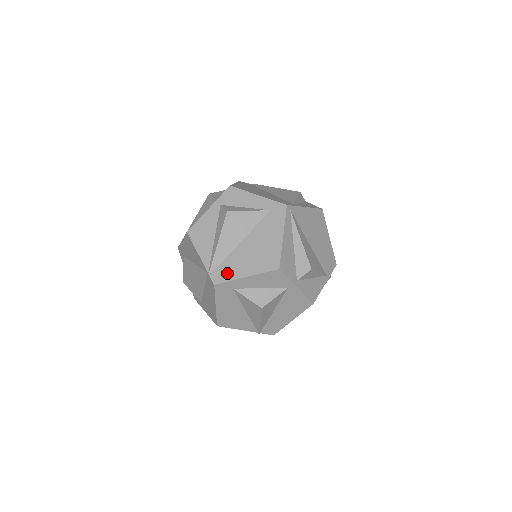
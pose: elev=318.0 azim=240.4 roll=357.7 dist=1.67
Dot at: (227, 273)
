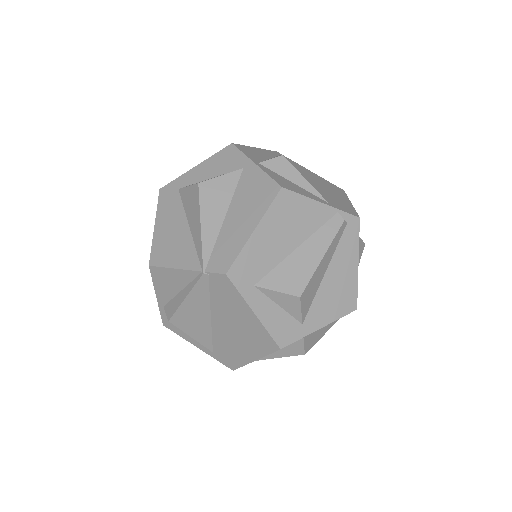
Dot at: occluded
